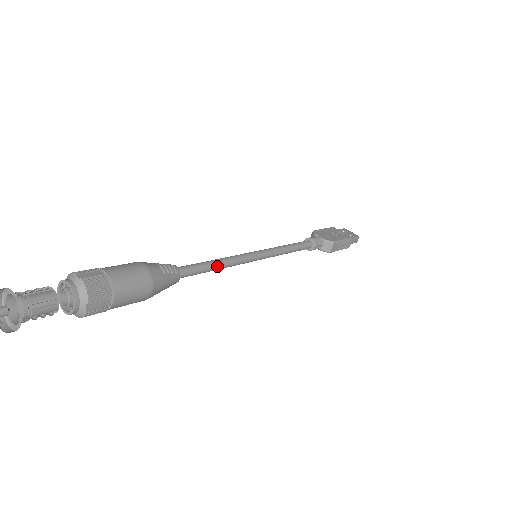
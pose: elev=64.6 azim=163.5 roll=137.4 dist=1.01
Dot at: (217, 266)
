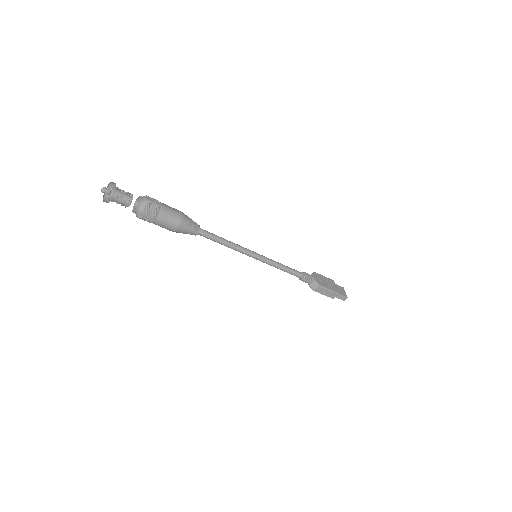
Dot at: (225, 243)
